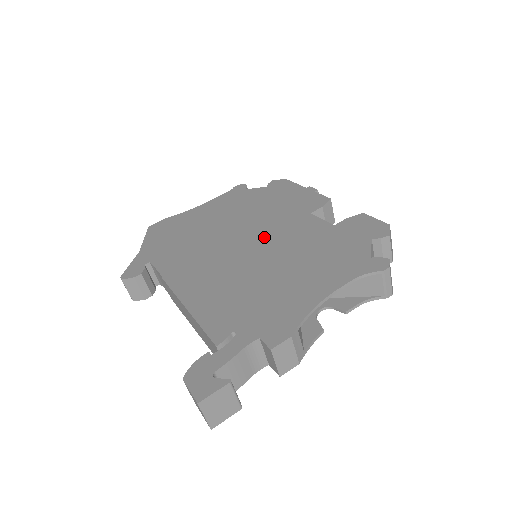
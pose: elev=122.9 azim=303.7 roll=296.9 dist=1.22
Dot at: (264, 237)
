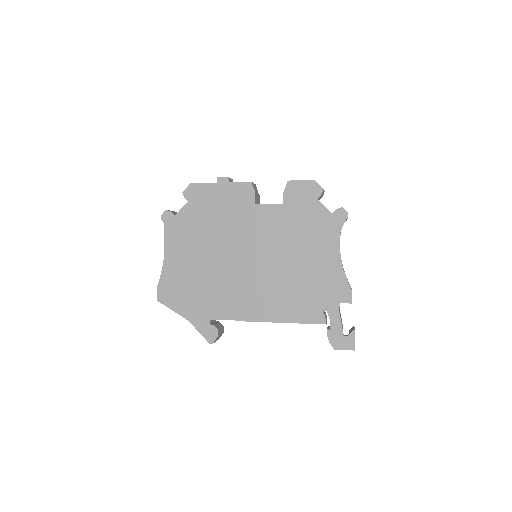
Dot at: (254, 246)
